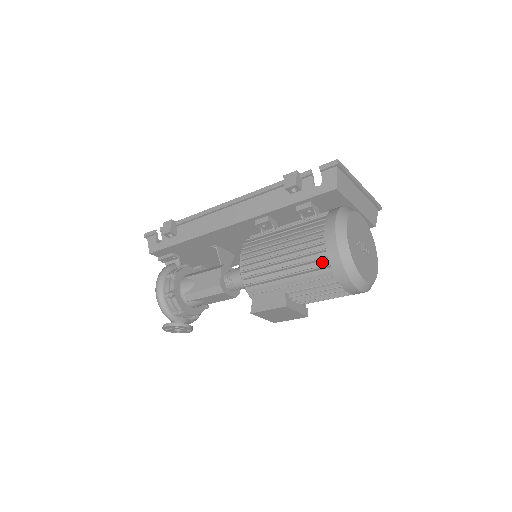
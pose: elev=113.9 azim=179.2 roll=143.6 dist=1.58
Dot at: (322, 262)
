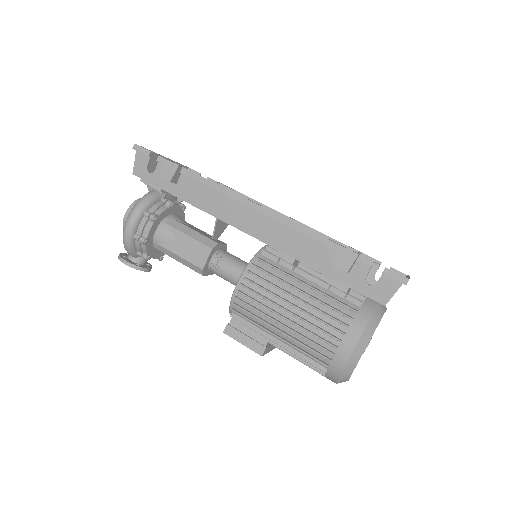
Dot at: (322, 357)
